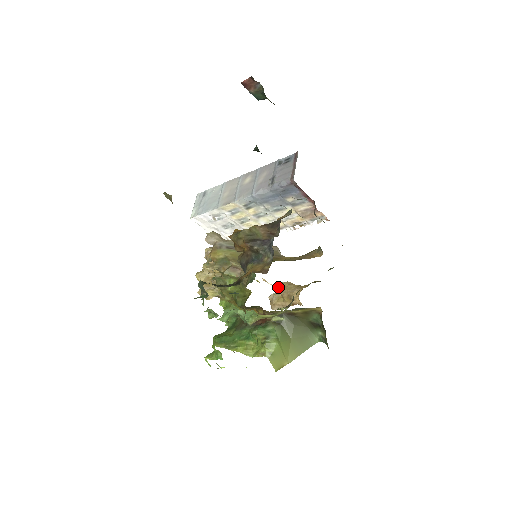
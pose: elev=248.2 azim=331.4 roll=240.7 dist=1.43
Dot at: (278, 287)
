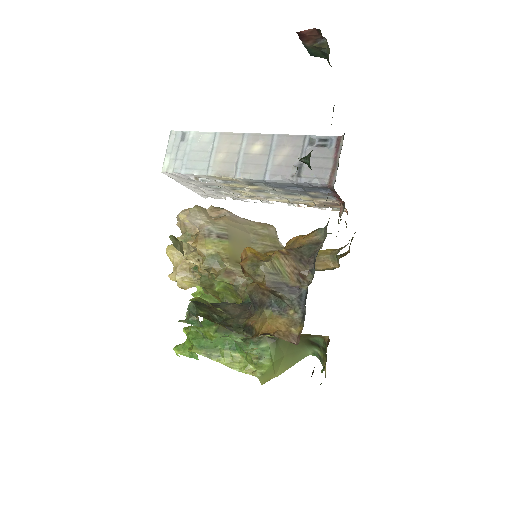
Dot at: occluded
